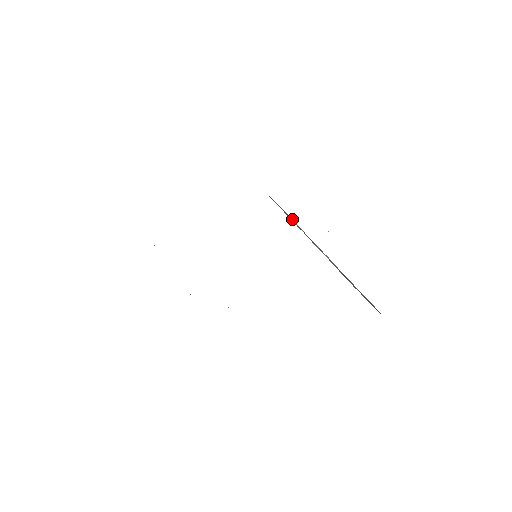
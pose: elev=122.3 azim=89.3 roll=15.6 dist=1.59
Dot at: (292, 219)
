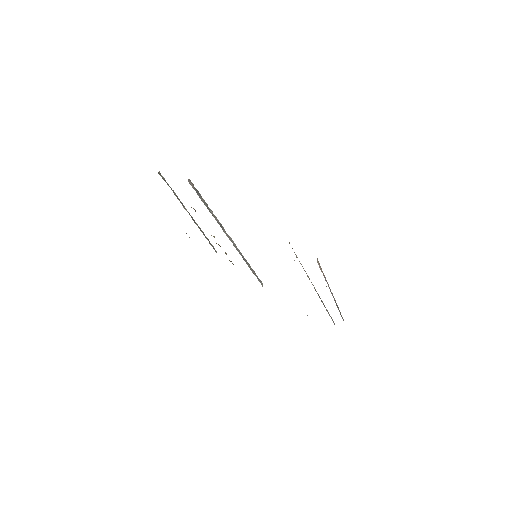
Dot at: occluded
